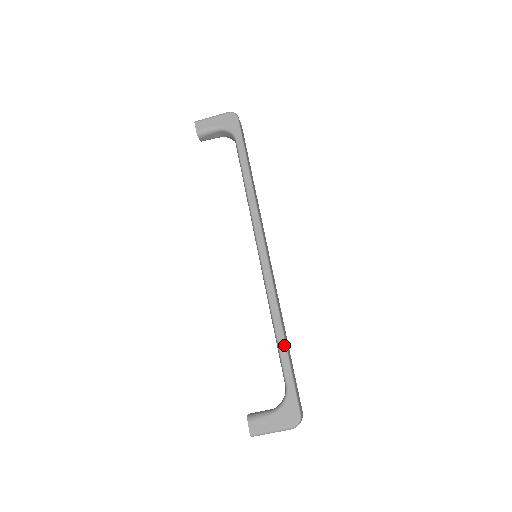
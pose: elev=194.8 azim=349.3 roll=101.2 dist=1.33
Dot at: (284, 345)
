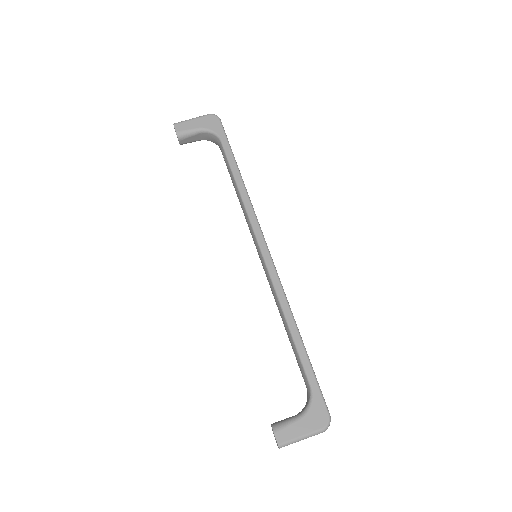
Dot at: (301, 344)
